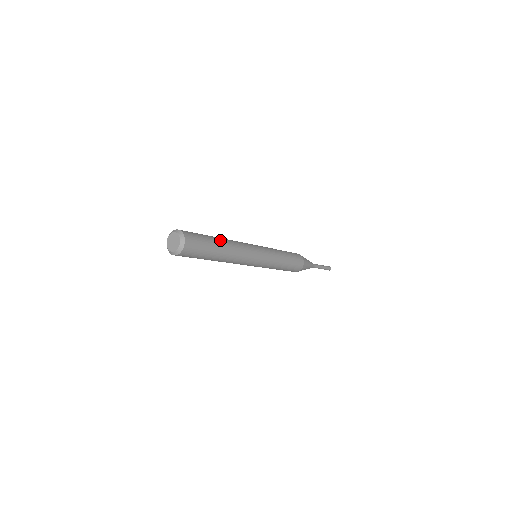
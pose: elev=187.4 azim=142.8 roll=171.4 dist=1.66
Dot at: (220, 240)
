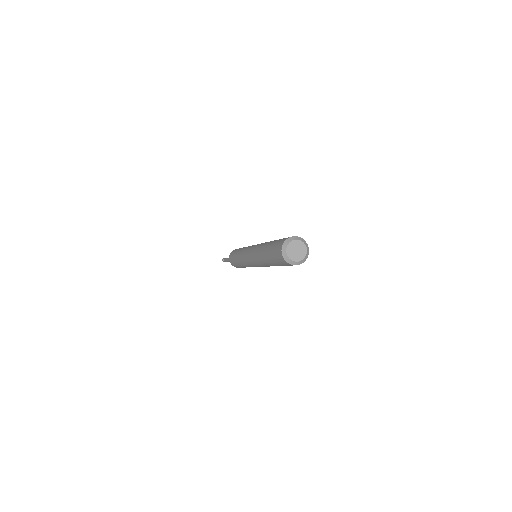
Dot at: occluded
